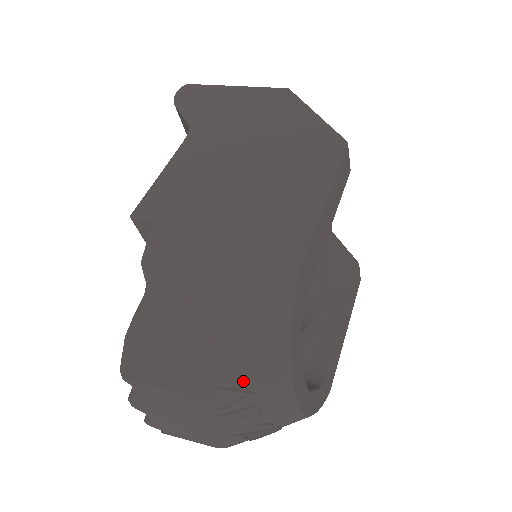
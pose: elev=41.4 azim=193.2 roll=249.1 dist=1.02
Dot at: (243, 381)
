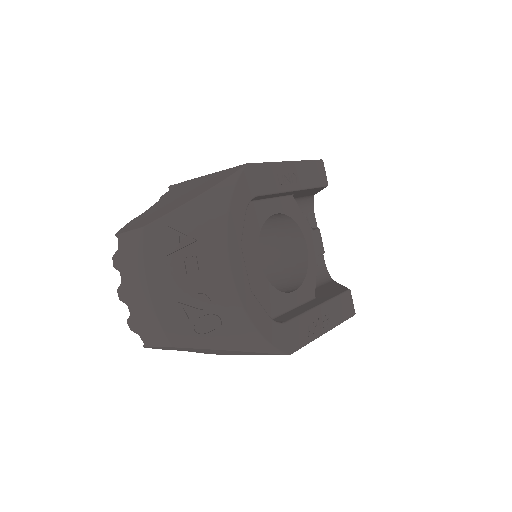
Dot at: (190, 227)
